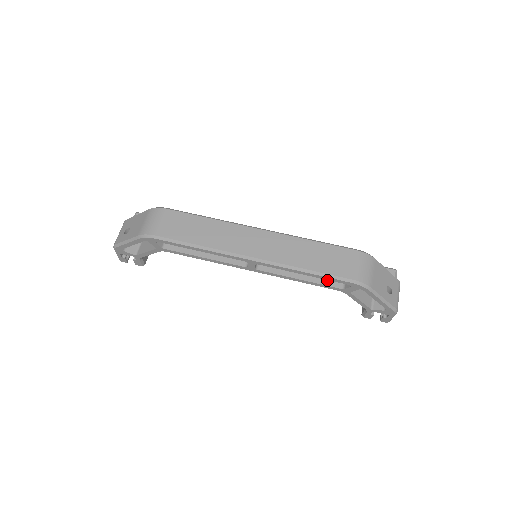
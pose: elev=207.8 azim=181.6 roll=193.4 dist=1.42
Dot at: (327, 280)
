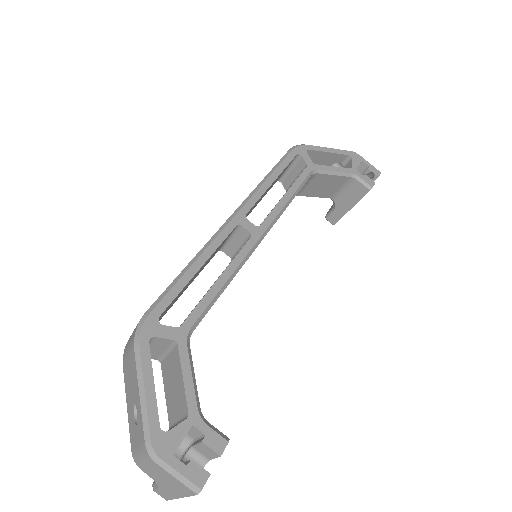
Dot at: occluded
